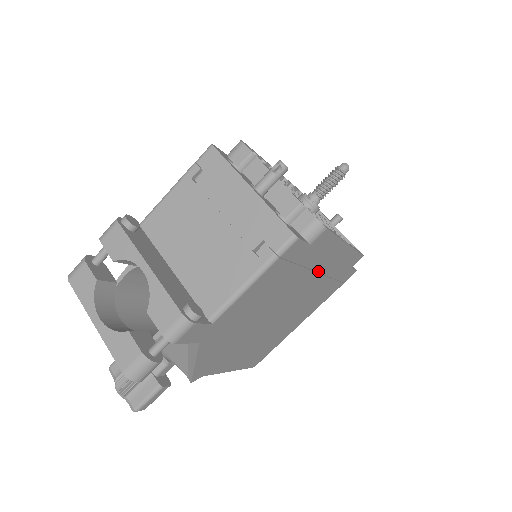
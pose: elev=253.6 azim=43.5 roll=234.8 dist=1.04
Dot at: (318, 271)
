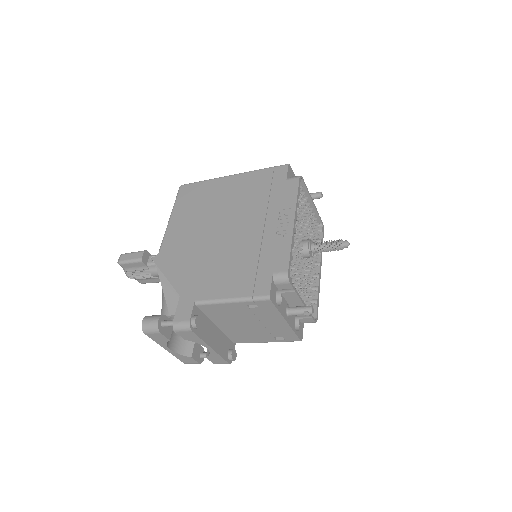
Dot at: occluded
